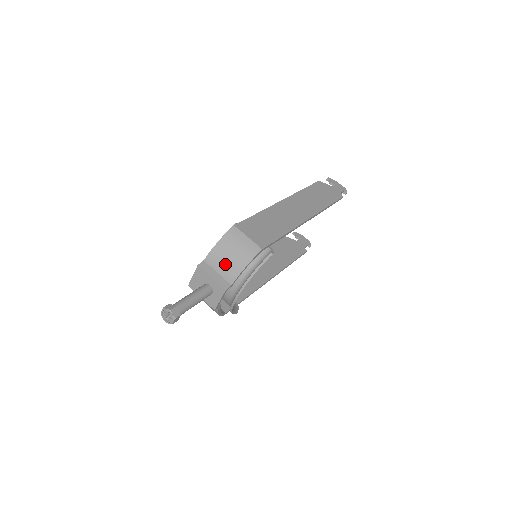
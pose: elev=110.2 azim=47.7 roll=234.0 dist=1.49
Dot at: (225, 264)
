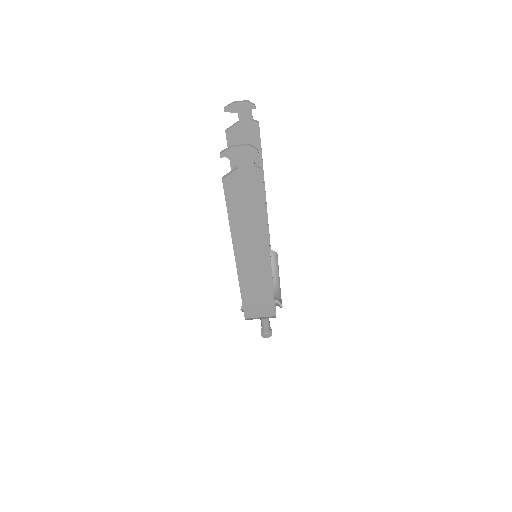
Dot at: occluded
